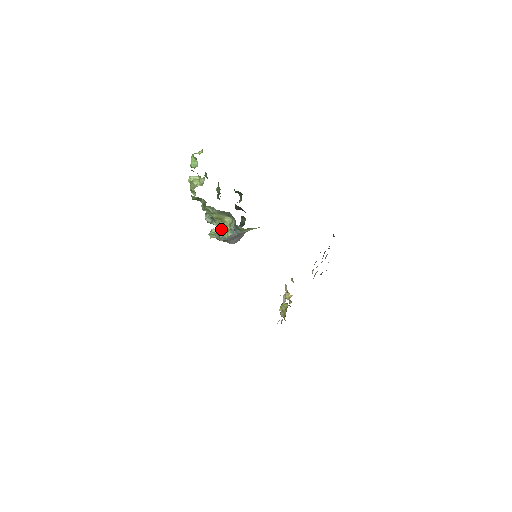
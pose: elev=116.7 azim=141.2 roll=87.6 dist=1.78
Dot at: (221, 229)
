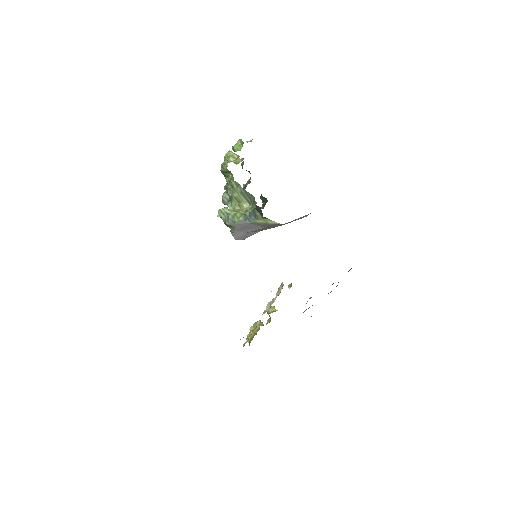
Dot at: (234, 211)
